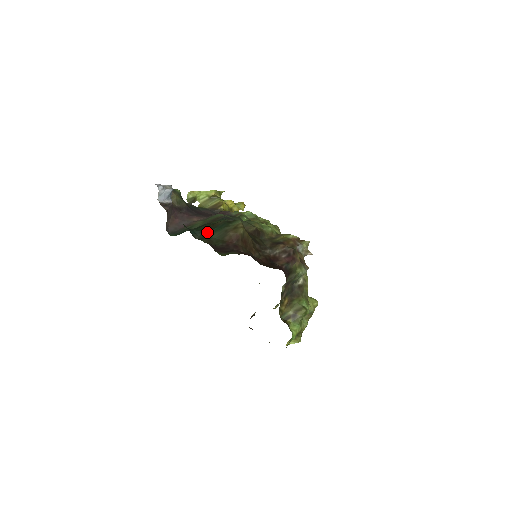
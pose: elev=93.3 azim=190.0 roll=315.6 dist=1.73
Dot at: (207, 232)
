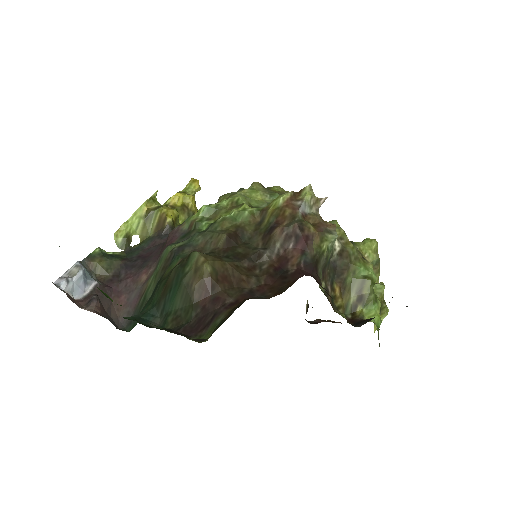
Dot at: (165, 304)
